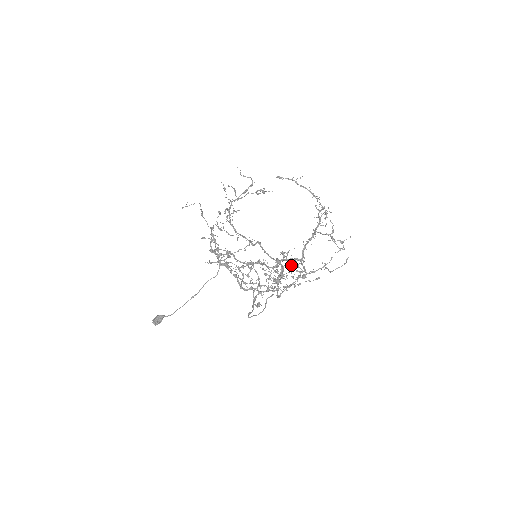
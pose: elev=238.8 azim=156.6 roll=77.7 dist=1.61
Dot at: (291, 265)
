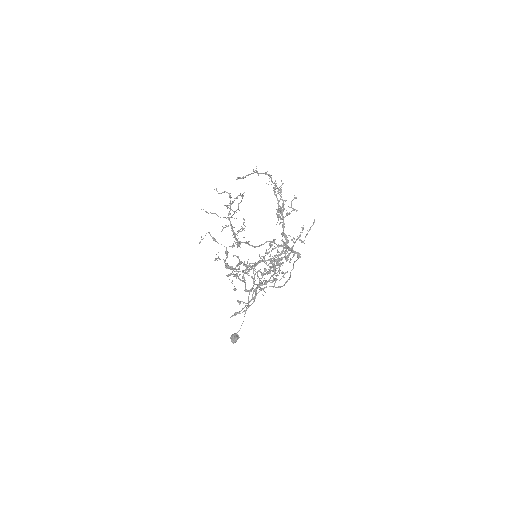
Dot at: (281, 251)
